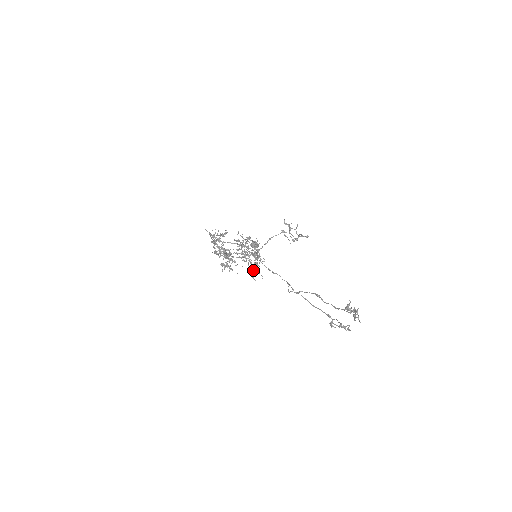
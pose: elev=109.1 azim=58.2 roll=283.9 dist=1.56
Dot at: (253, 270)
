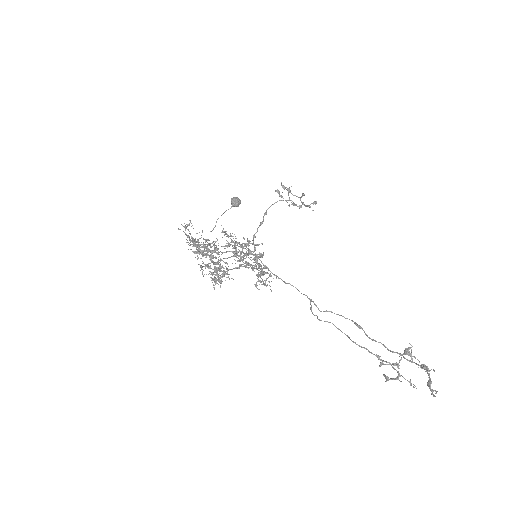
Dot at: occluded
